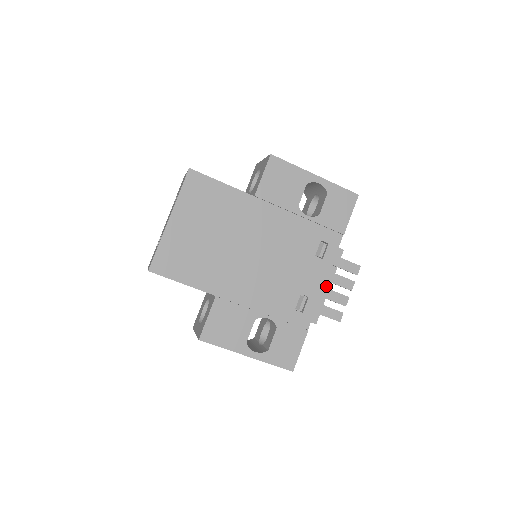
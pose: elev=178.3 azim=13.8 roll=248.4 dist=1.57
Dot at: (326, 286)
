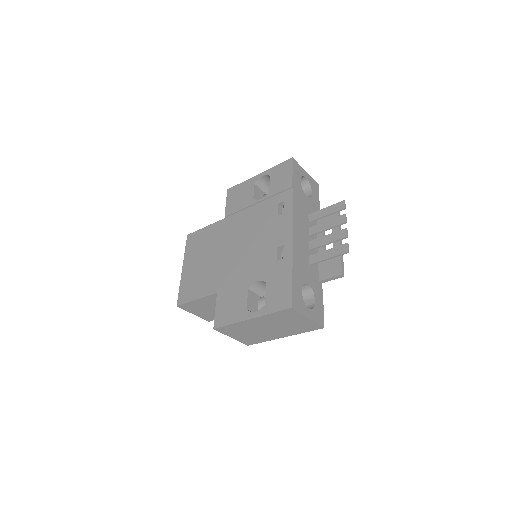
Dot at: occluded
